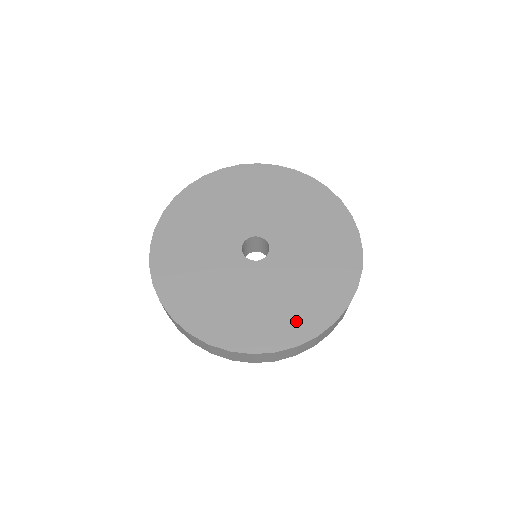
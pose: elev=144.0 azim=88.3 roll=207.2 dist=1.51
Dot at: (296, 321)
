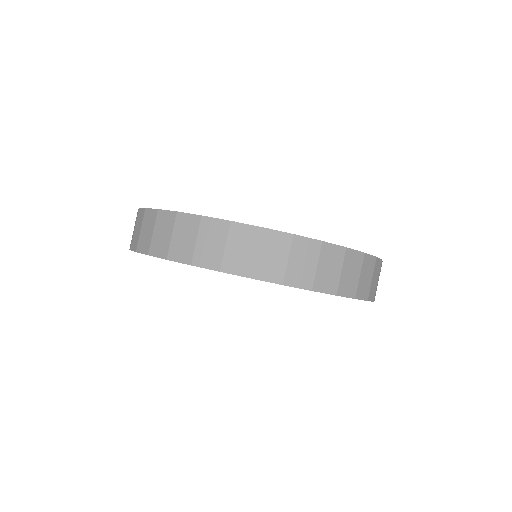
Dot at: occluded
